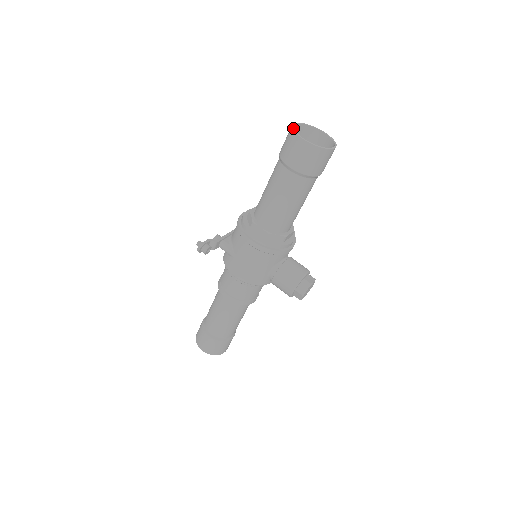
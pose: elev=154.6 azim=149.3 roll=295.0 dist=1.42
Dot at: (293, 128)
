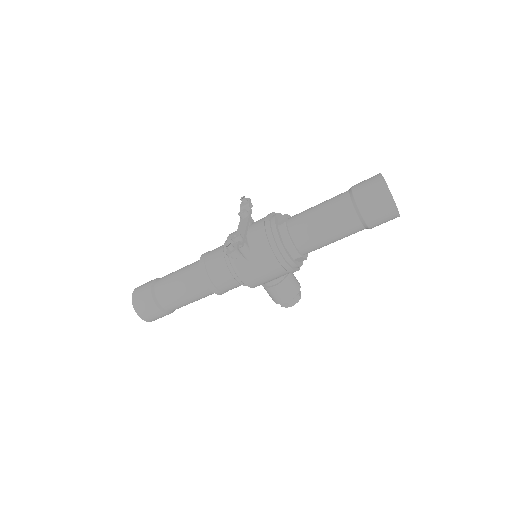
Dot at: occluded
